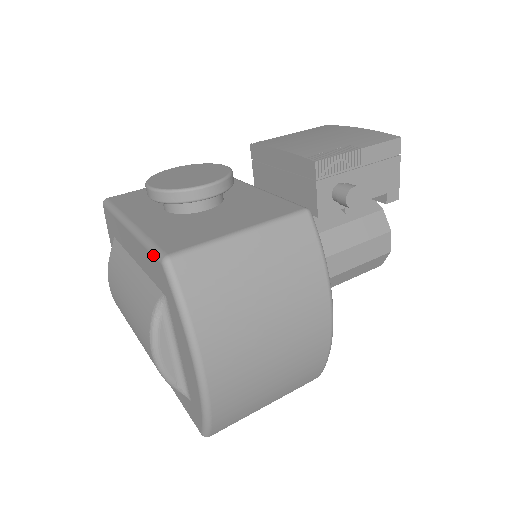
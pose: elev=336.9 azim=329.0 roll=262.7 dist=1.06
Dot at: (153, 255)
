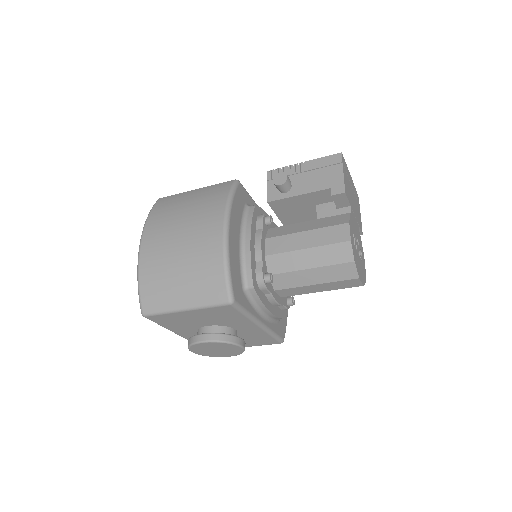
Dot at: occluded
